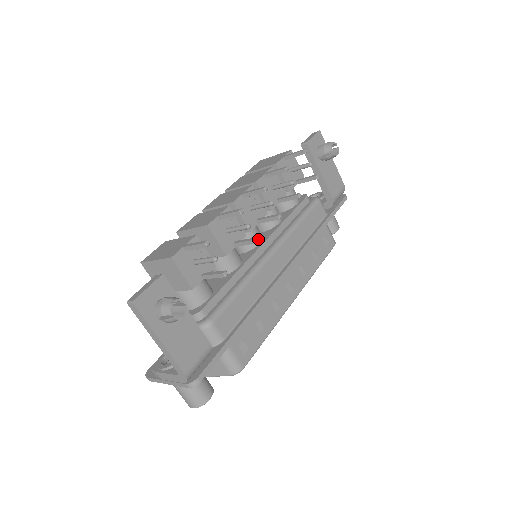
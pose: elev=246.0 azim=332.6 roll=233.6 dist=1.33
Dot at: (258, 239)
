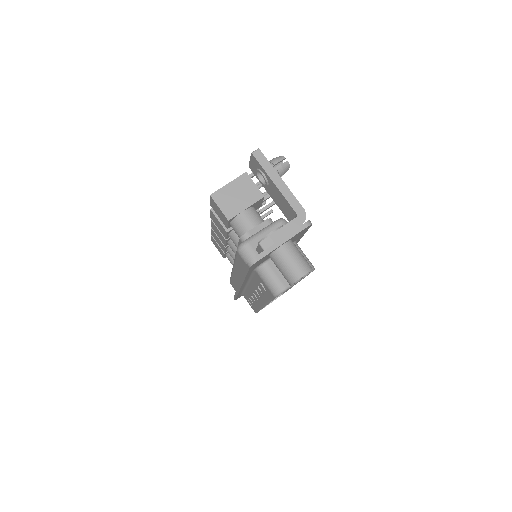
Dot at: occluded
